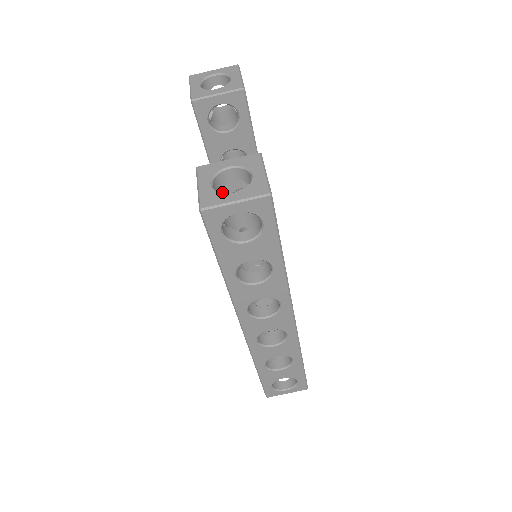
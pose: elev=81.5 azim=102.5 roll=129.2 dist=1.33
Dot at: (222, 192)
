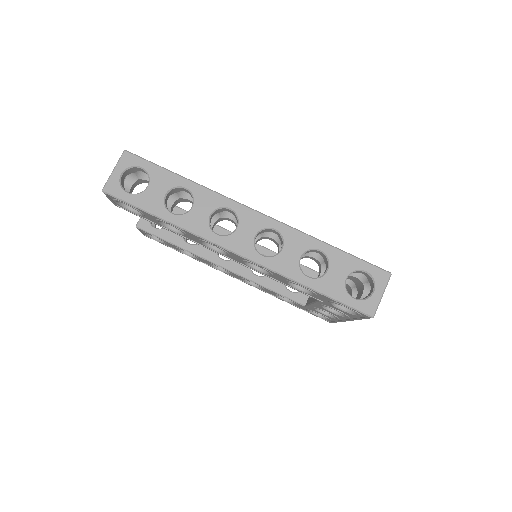
Dot at: (210, 259)
